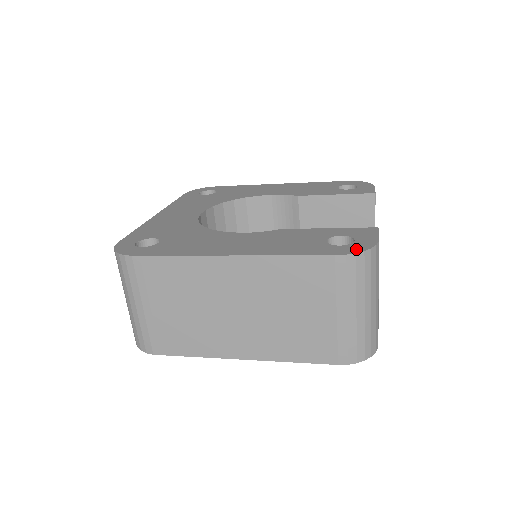
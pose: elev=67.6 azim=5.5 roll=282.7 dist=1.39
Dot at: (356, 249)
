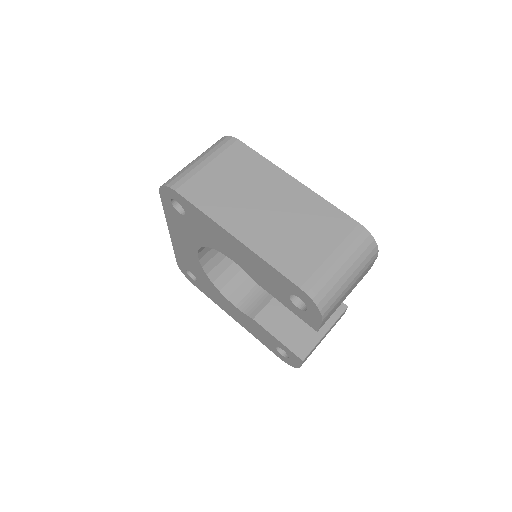
Dot at: occluded
